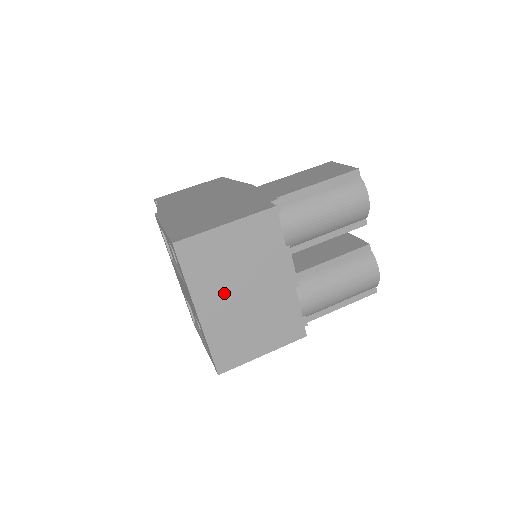
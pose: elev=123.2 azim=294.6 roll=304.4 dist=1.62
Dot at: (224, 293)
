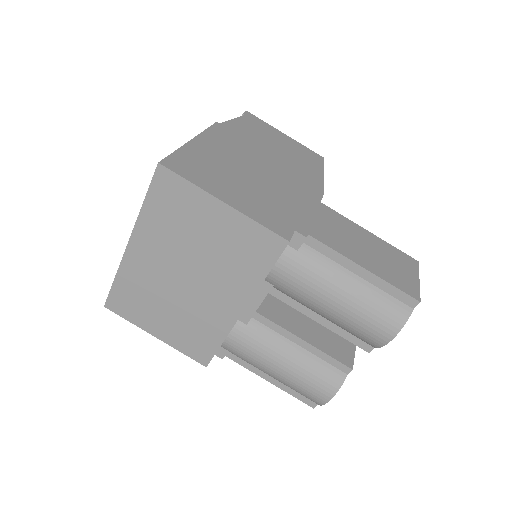
Dot at: (167, 255)
